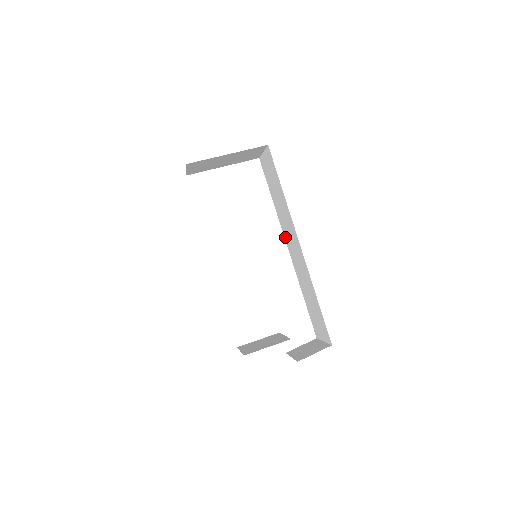
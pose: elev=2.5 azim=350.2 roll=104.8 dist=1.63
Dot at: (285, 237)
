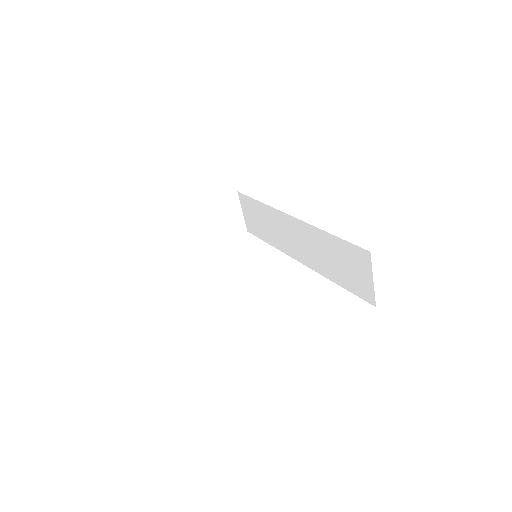
Dot at: (291, 254)
